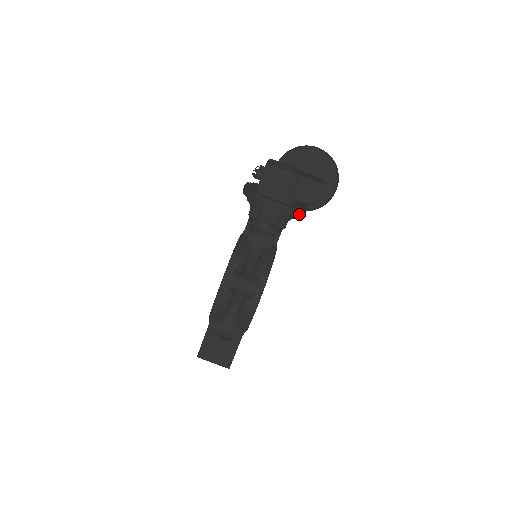
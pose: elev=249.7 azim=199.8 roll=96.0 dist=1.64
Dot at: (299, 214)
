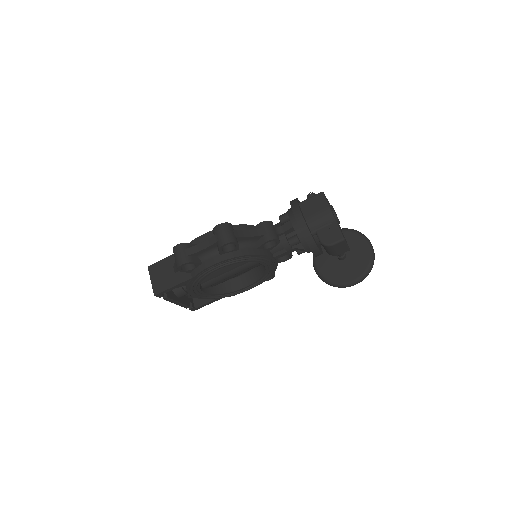
Dot at: (309, 243)
